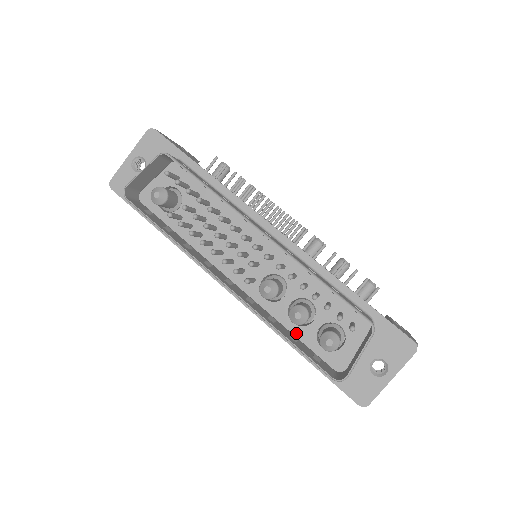
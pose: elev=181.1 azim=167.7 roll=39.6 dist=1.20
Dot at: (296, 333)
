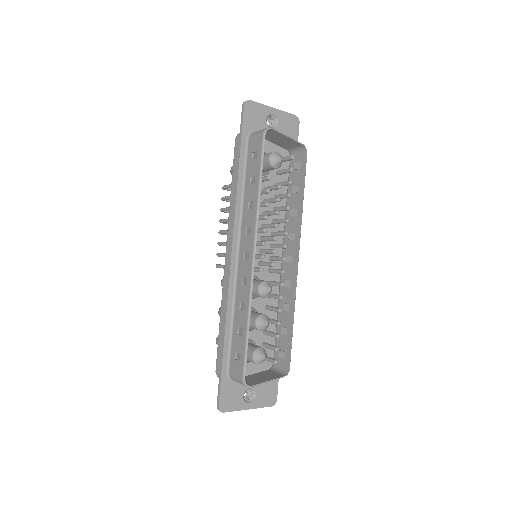
Dot at: occluded
